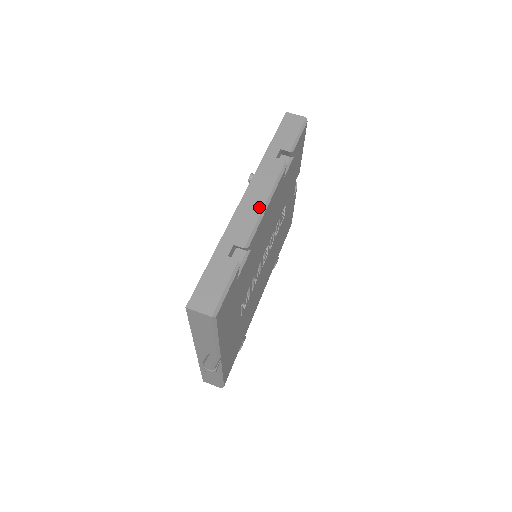
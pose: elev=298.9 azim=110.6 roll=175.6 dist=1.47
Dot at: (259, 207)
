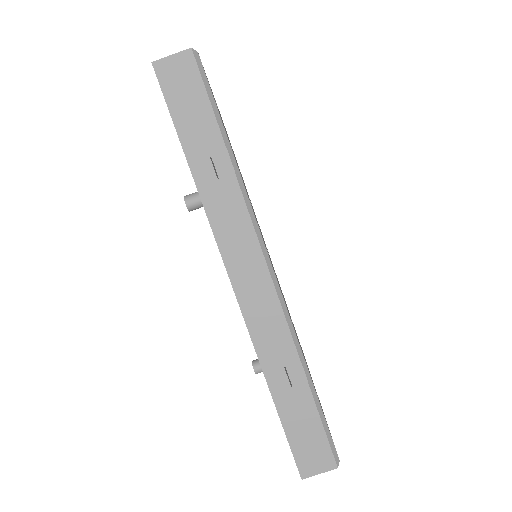
Dot at: (267, 287)
